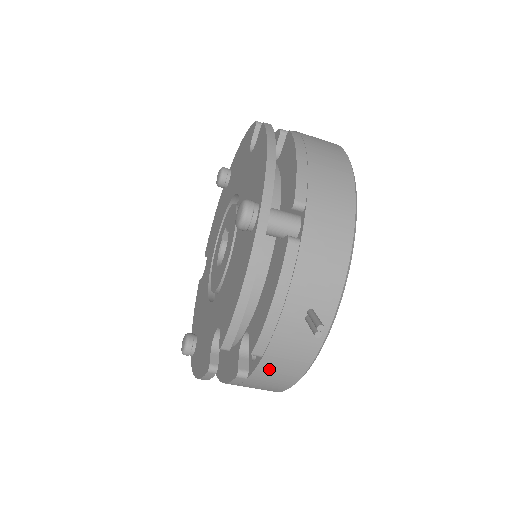
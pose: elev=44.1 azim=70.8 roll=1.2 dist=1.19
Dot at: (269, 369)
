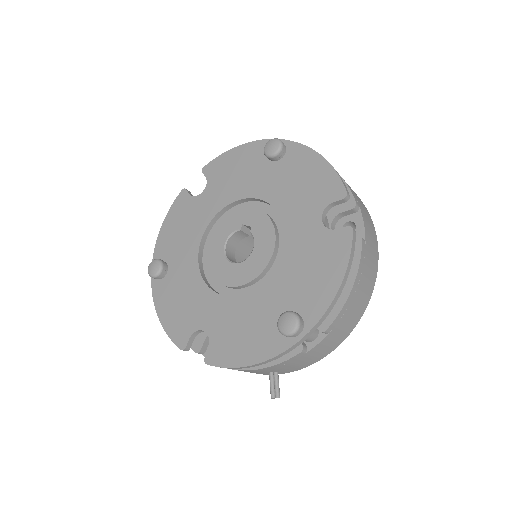
Dot at: occluded
